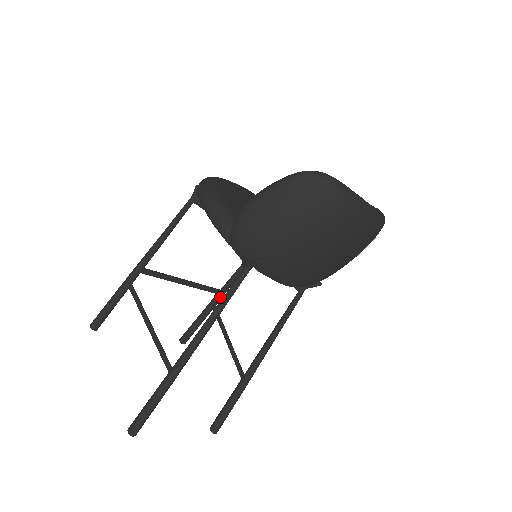
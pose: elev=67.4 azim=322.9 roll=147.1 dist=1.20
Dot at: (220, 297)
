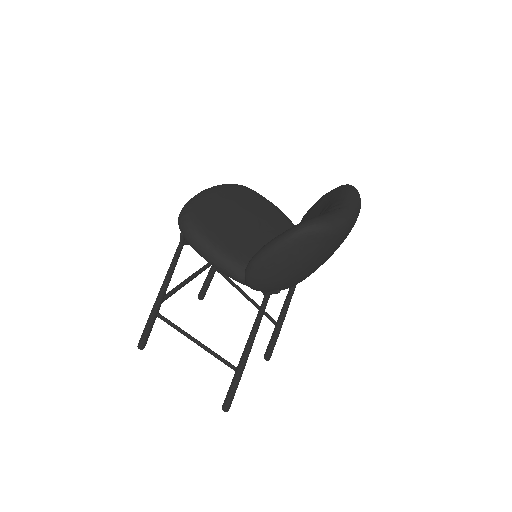
Dot at: occluded
